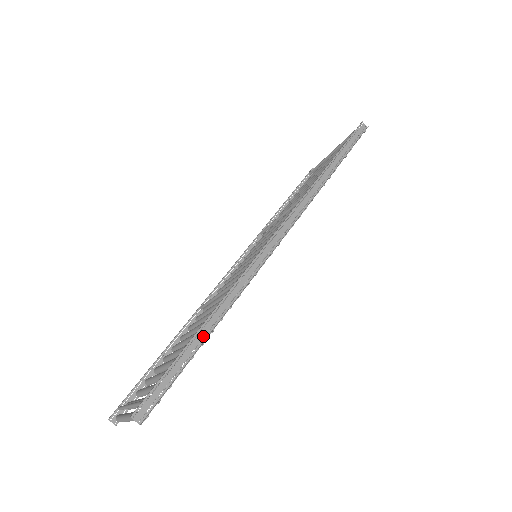
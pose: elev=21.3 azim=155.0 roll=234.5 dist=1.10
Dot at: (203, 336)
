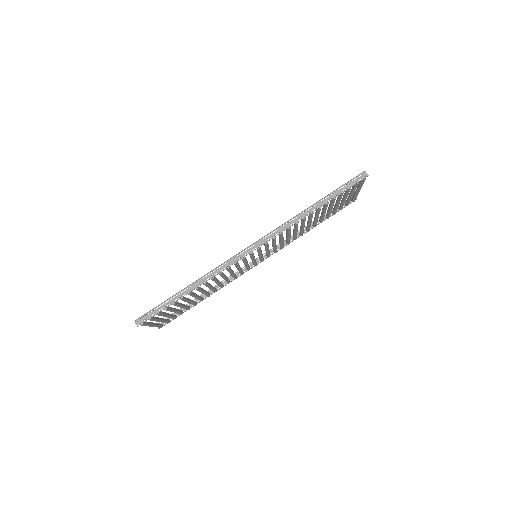
Dot at: occluded
